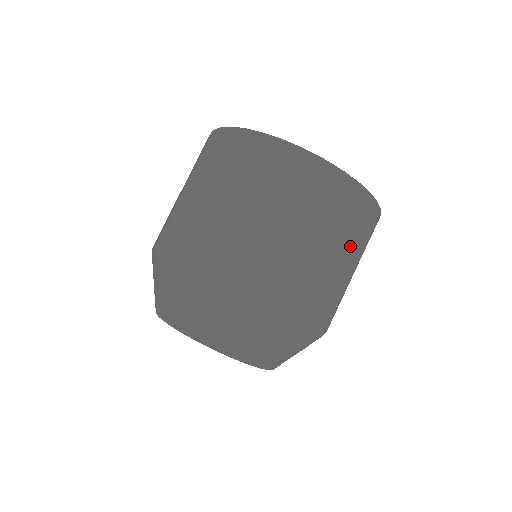
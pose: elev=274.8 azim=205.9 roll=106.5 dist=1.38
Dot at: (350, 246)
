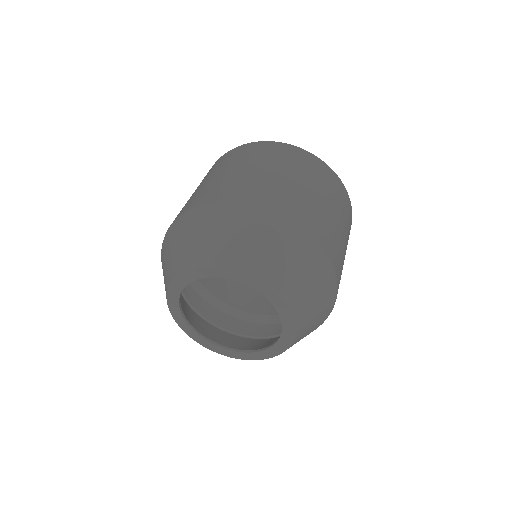
Dot at: (327, 194)
